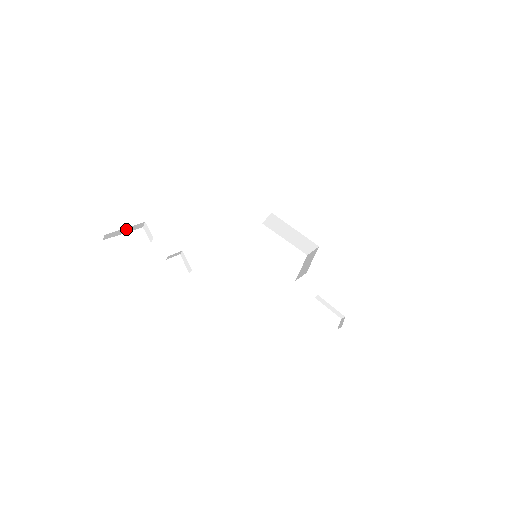
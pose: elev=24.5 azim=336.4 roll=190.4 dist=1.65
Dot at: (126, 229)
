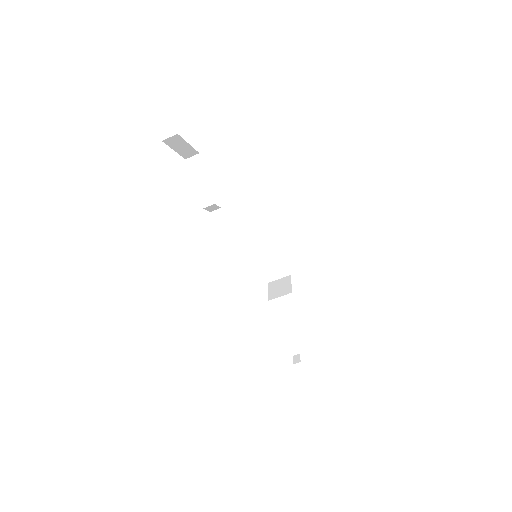
Dot at: (185, 146)
